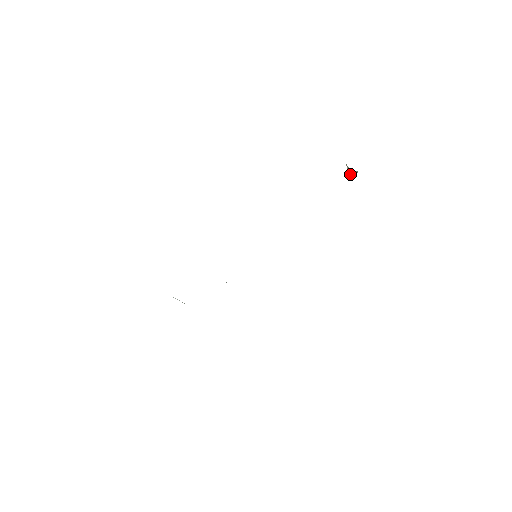
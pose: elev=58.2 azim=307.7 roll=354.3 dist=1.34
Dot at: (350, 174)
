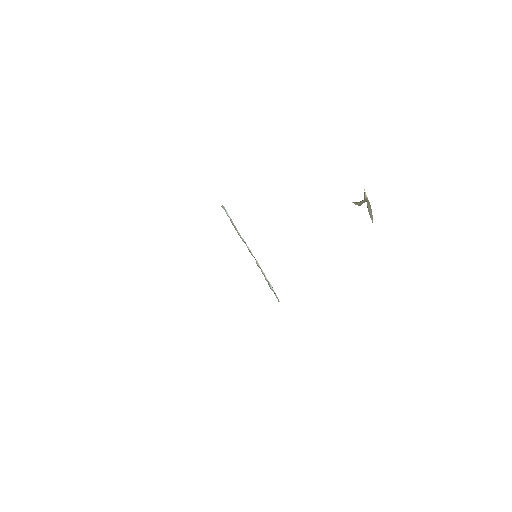
Dot at: (359, 202)
